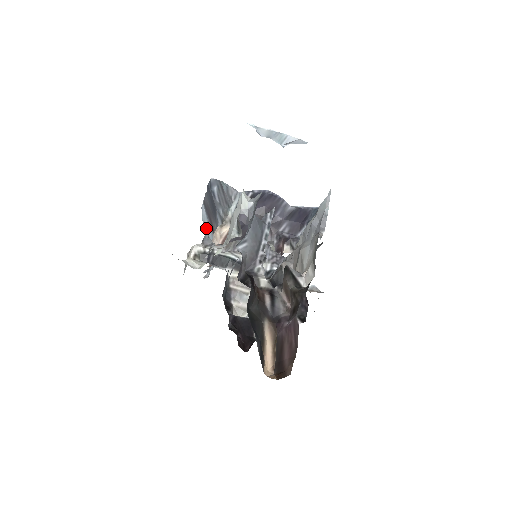
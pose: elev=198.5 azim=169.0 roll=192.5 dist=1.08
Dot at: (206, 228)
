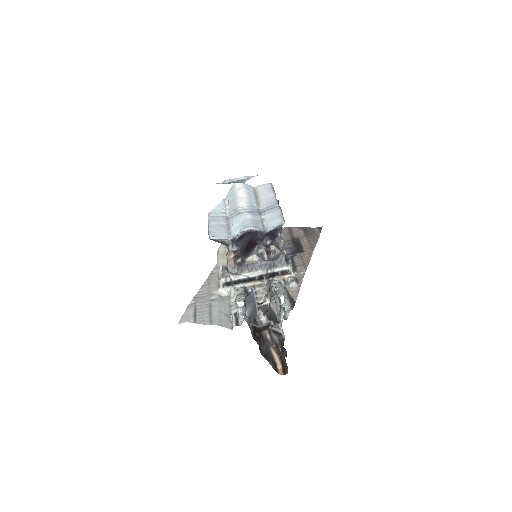
Dot at: occluded
